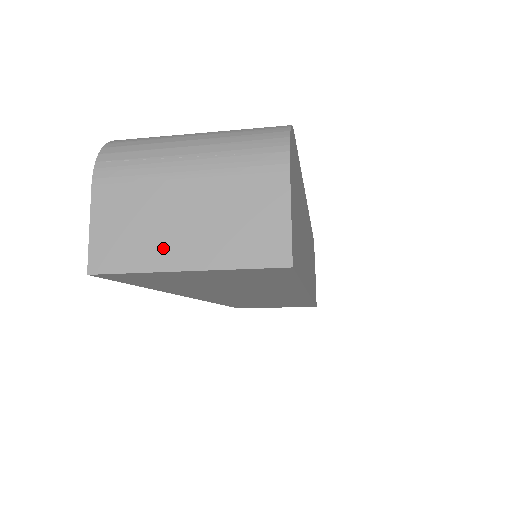
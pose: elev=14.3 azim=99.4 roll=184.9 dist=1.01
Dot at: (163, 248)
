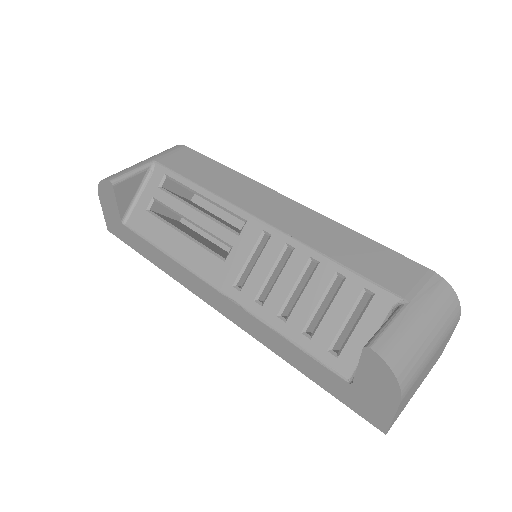
Dot at: (413, 393)
